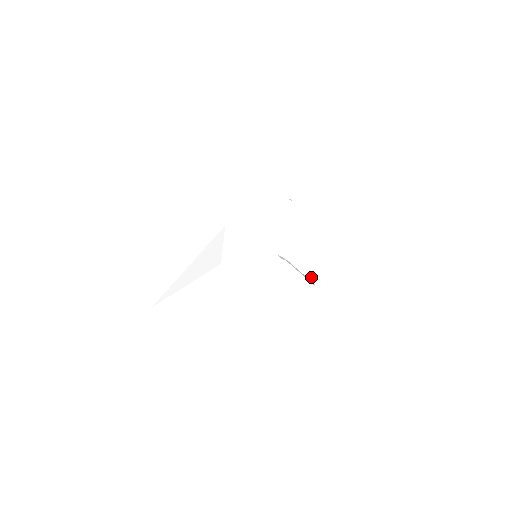
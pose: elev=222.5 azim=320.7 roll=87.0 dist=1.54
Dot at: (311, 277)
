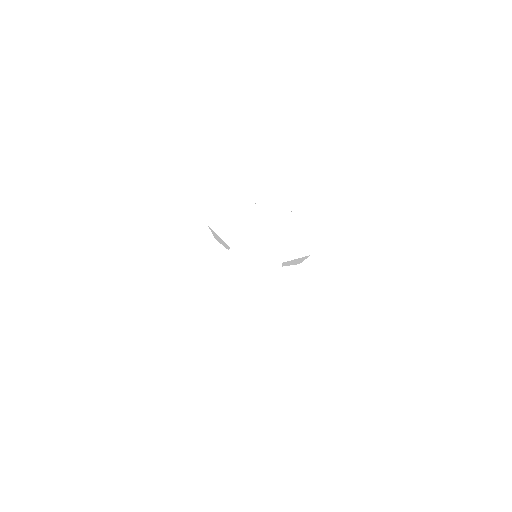
Dot at: (286, 201)
